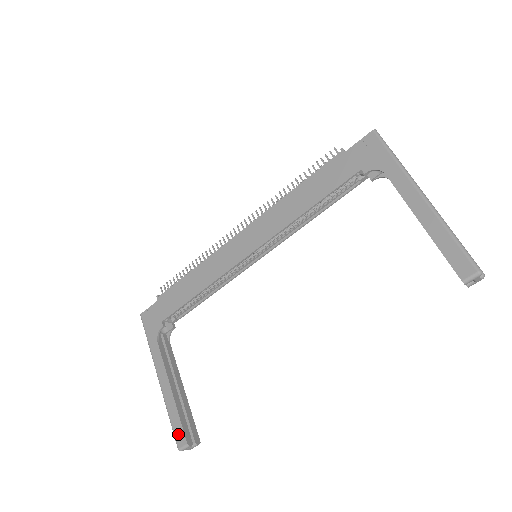
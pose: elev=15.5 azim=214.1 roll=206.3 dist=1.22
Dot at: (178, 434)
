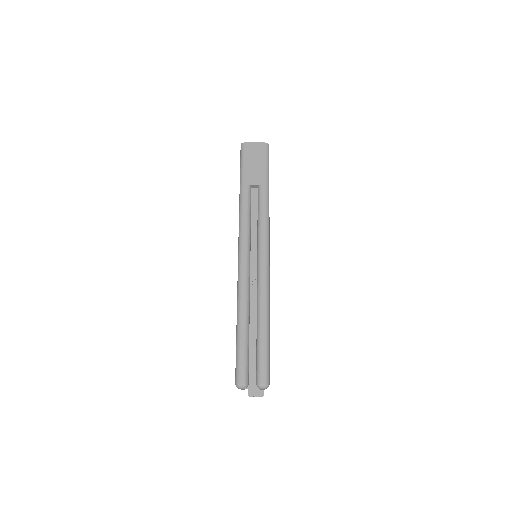
Dot at: occluded
